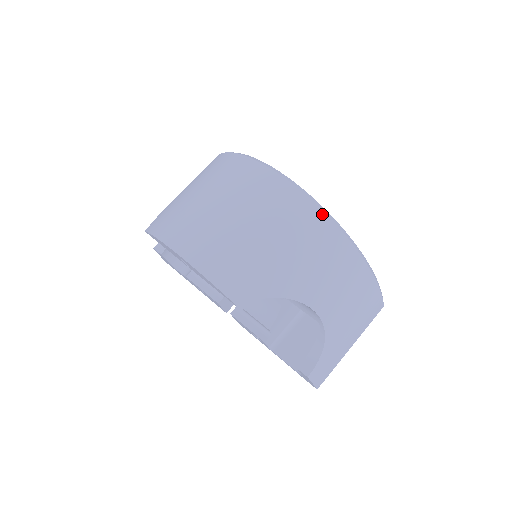
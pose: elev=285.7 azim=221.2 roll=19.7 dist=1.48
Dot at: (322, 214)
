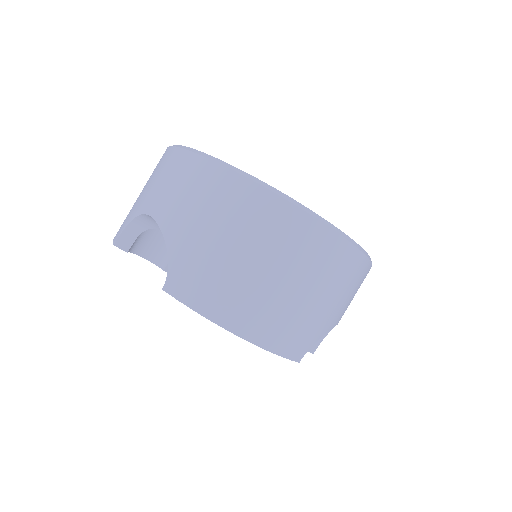
Dot at: (361, 255)
